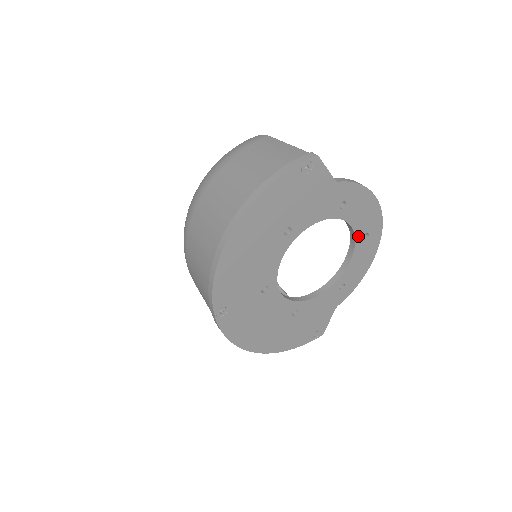
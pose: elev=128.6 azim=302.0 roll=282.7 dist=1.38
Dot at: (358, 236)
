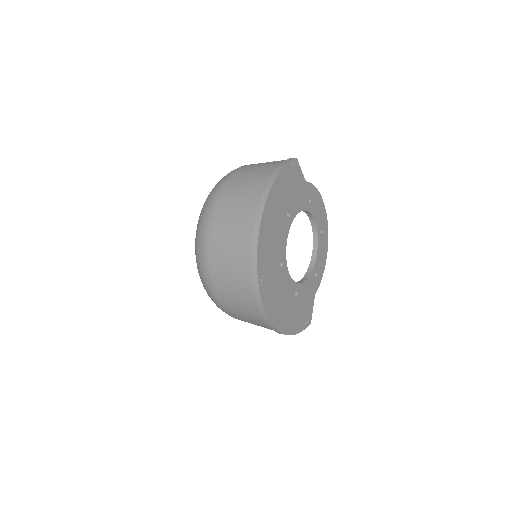
Dot at: (318, 230)
